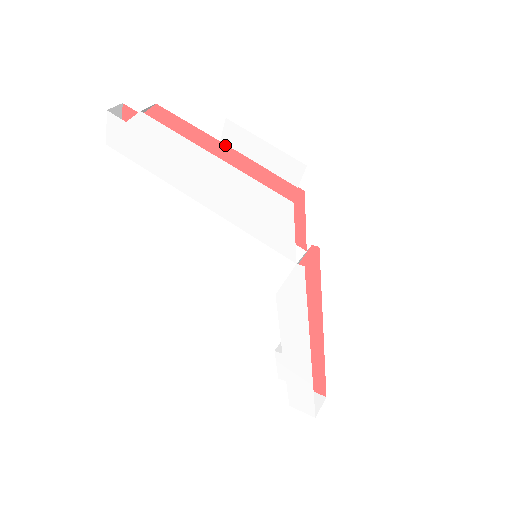
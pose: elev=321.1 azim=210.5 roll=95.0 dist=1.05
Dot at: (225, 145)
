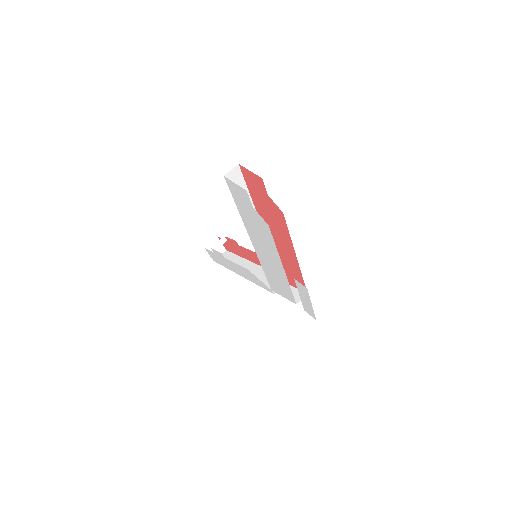
Dot at: (296, 257)
